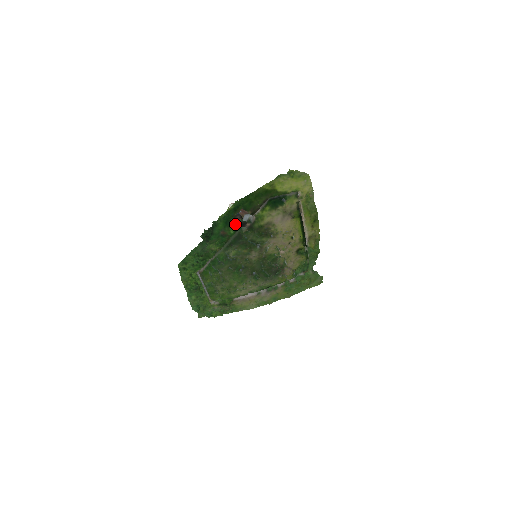
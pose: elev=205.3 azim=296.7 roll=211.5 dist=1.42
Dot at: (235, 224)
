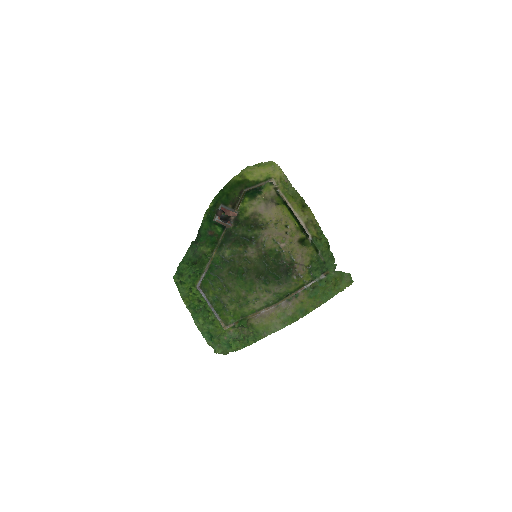
Dot at: (222, 226)
